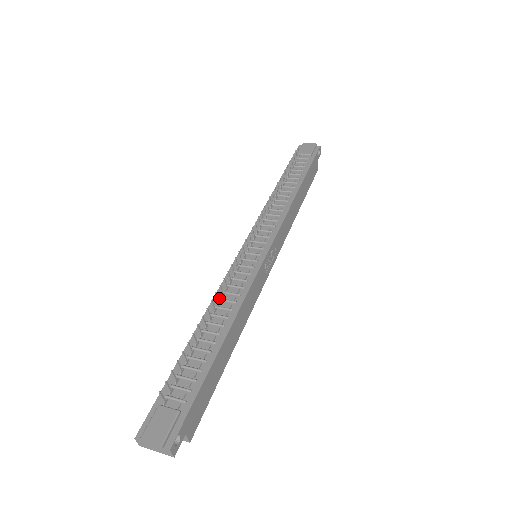
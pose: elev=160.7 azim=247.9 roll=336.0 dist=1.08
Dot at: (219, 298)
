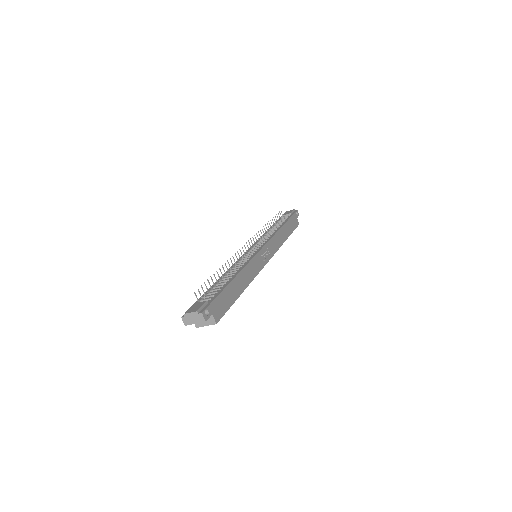
Dot at: (231, 268)
